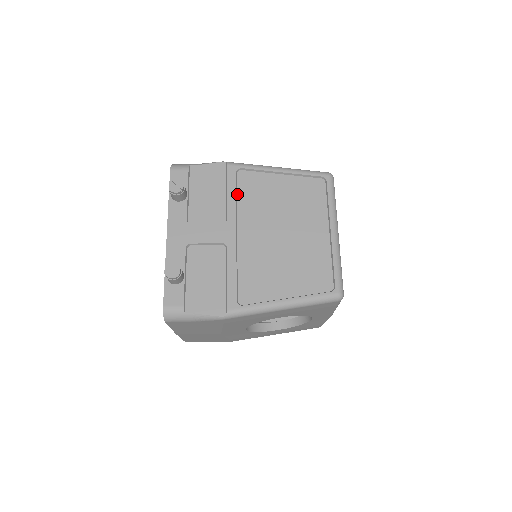
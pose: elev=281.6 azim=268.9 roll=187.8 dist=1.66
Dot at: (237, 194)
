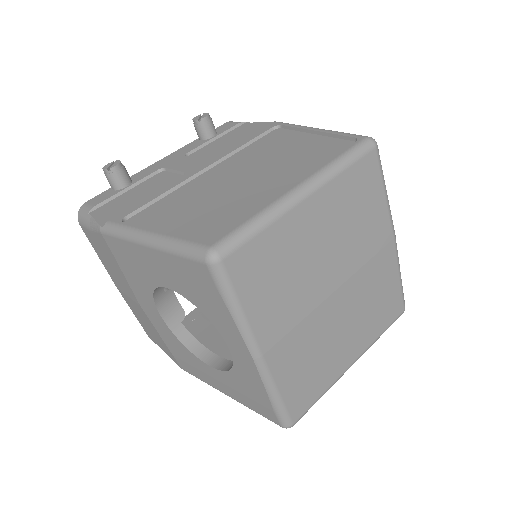
Dot at: (252, 143)
